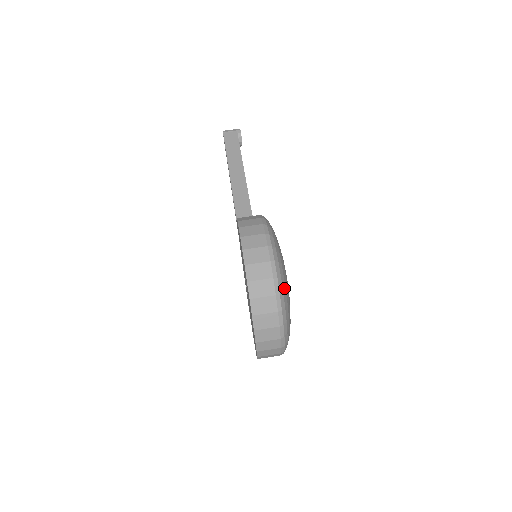
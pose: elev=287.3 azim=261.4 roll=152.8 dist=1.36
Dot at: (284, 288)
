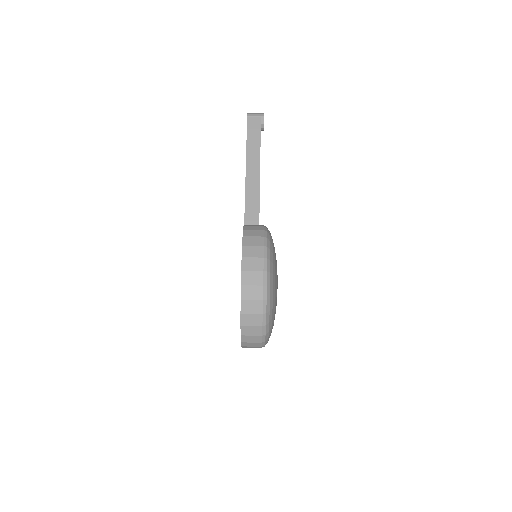
Dot at: (271, 306)
